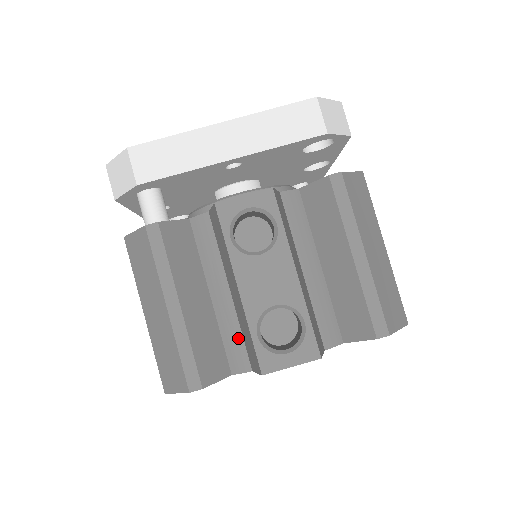
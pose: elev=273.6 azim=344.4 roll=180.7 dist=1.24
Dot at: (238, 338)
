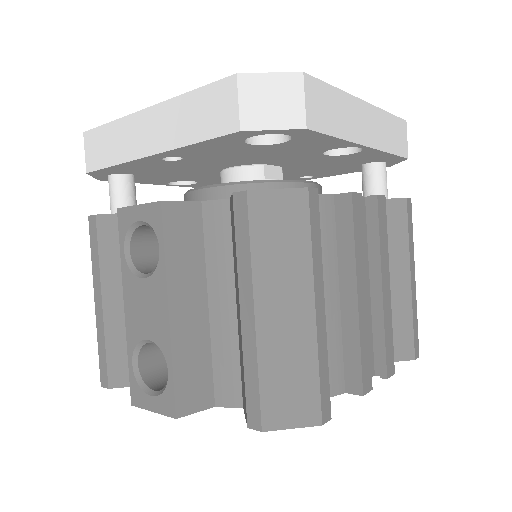
Dot at: occluded
